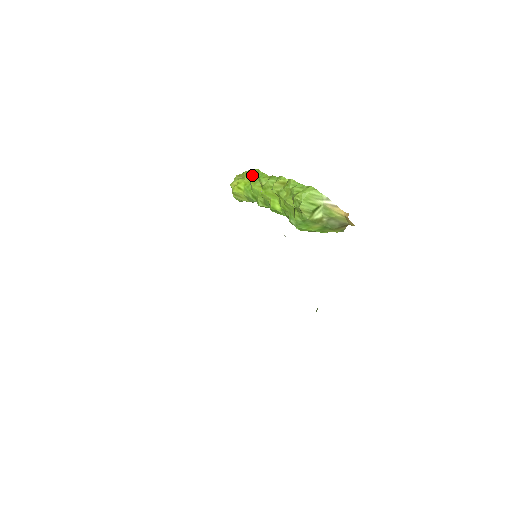
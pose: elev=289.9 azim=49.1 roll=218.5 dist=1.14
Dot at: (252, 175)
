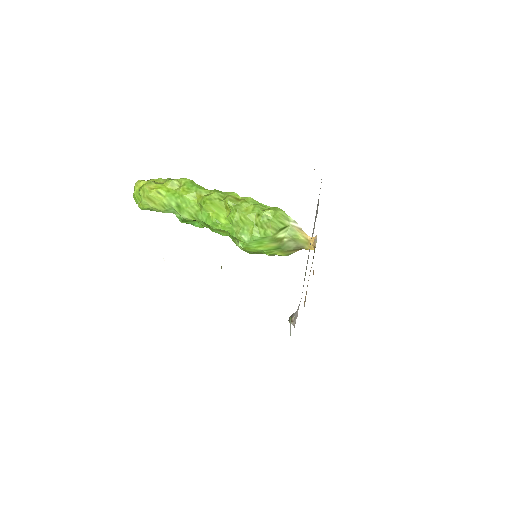
Dot at: (181, 183)
